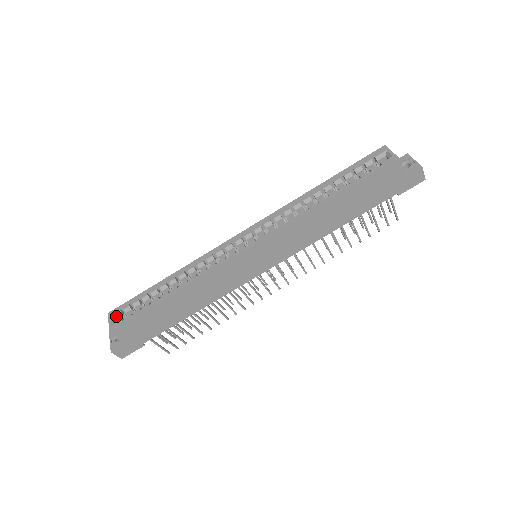
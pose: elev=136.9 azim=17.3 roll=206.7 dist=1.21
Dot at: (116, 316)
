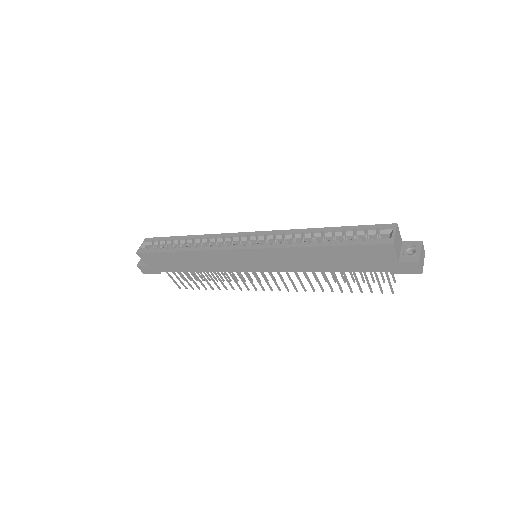
Dot at: (148, 243)
